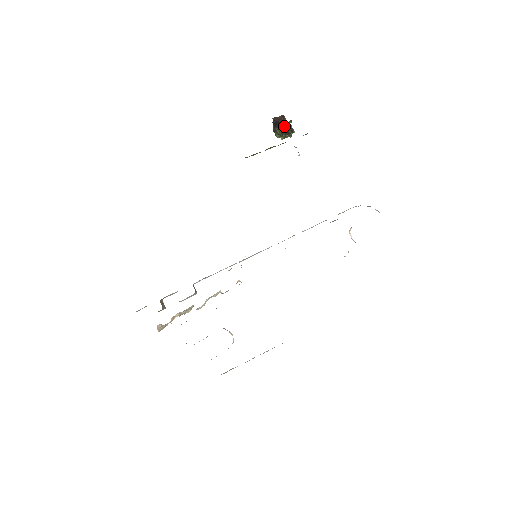
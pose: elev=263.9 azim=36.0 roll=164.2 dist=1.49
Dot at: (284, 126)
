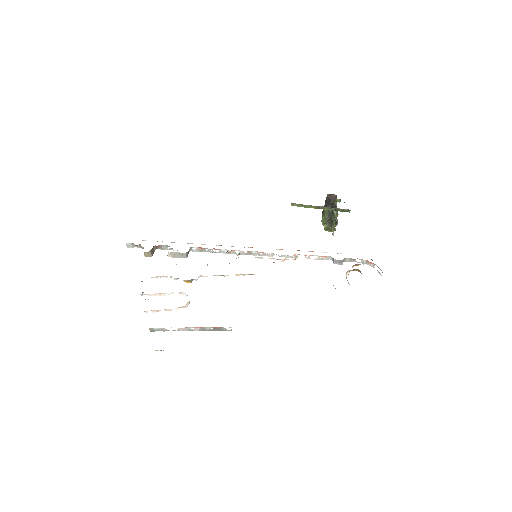
Dot at: (332, 212)
